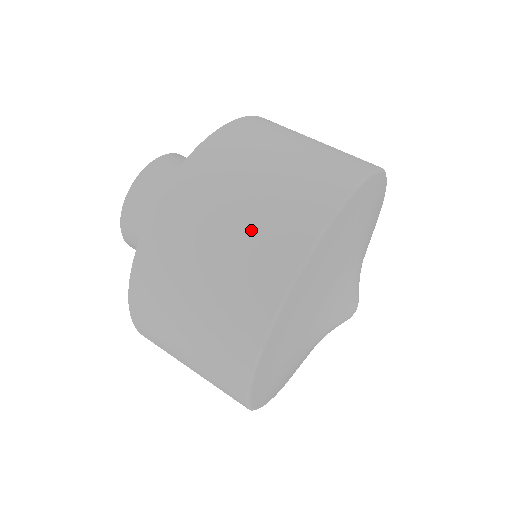
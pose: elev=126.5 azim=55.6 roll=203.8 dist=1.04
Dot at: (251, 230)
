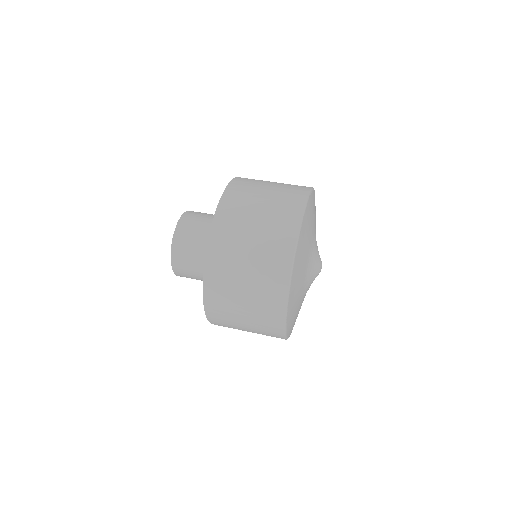
Dot at: (280, 189)
